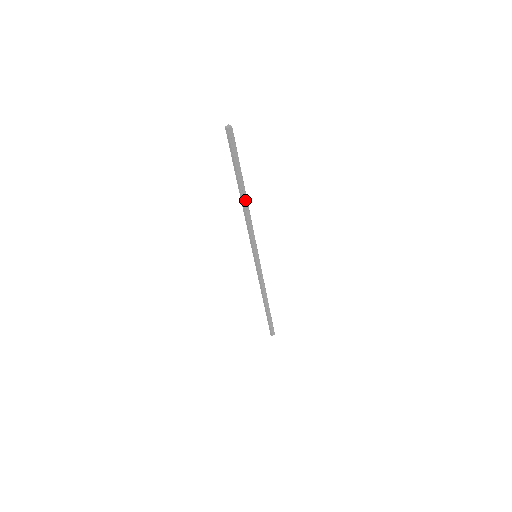
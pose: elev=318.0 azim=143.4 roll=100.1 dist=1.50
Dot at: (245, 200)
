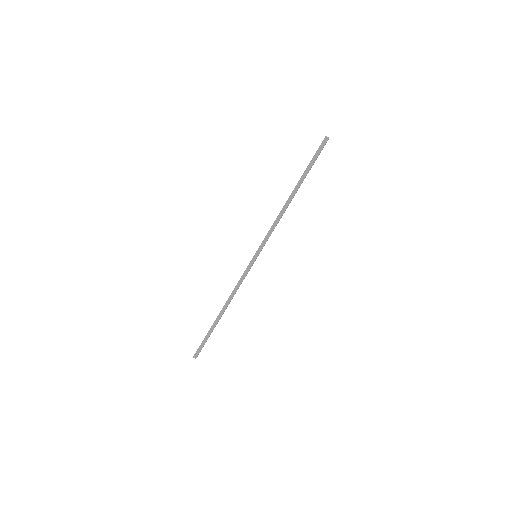
Dot at: (291, 198)
